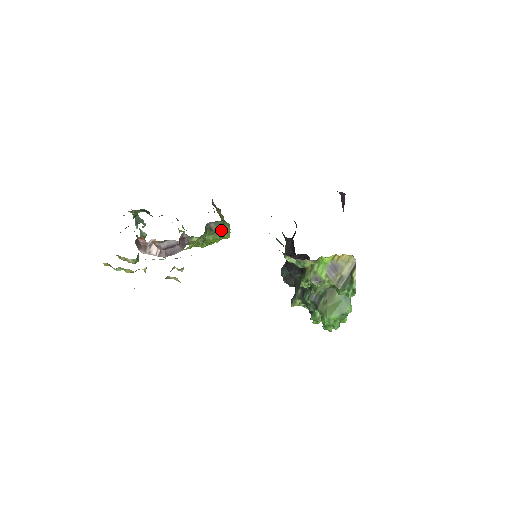
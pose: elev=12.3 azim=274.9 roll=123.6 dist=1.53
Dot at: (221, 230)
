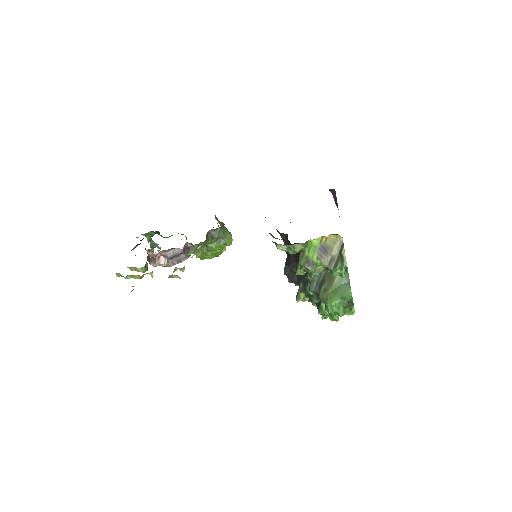
Dot at: (222, 237)
